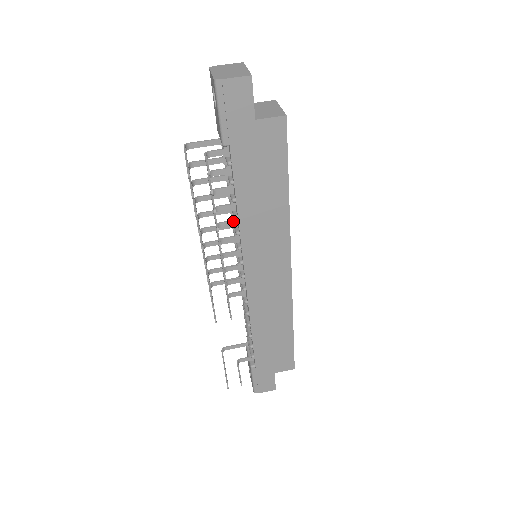
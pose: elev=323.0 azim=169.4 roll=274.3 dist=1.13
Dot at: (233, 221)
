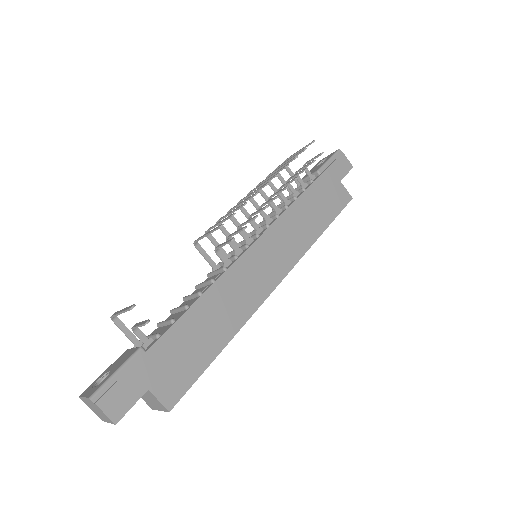
Dot at: (279, 209)
